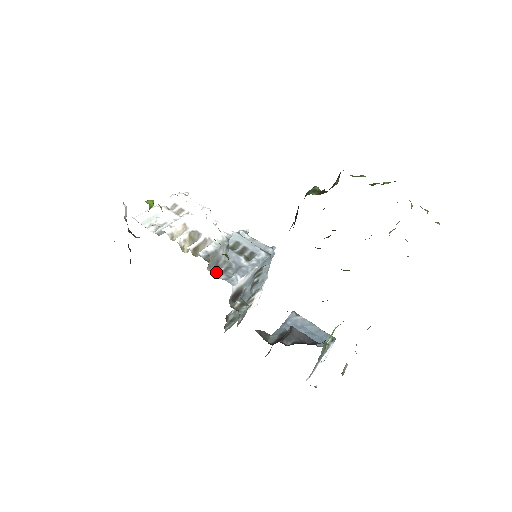
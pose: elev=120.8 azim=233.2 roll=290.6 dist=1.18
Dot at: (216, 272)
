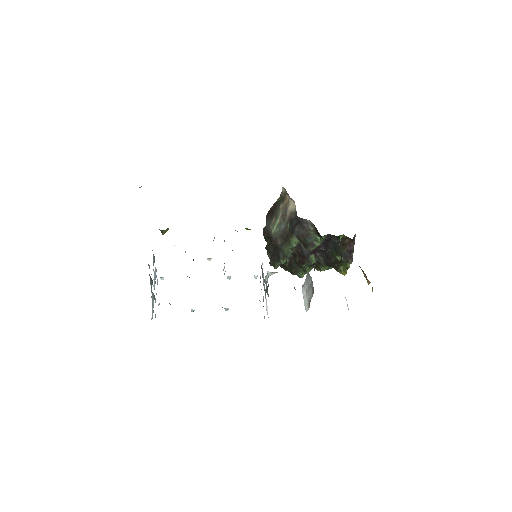
Dot at: occluded
